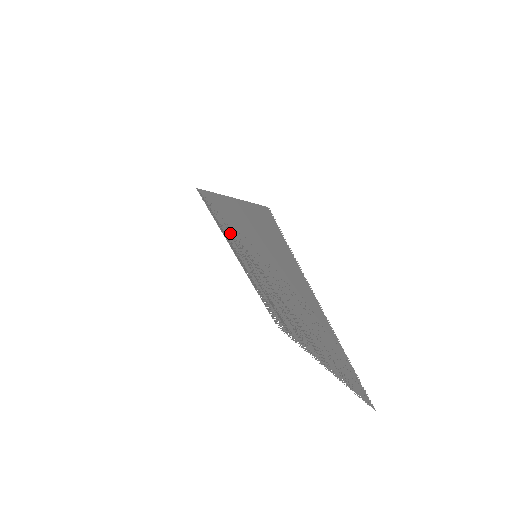
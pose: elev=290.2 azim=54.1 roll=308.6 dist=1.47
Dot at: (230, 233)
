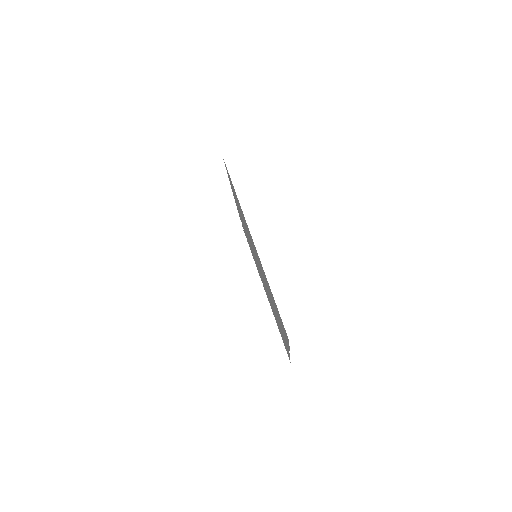
Dot at: occluded
